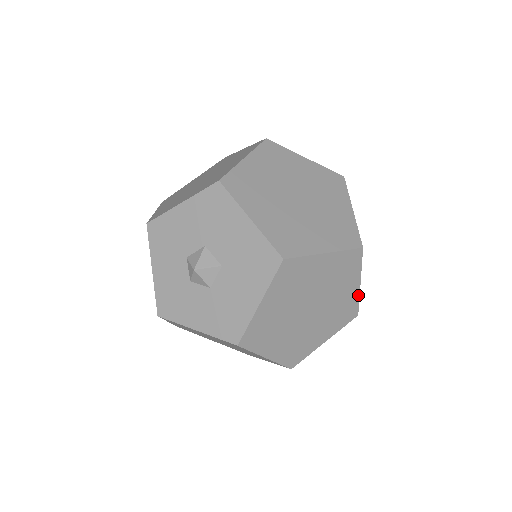
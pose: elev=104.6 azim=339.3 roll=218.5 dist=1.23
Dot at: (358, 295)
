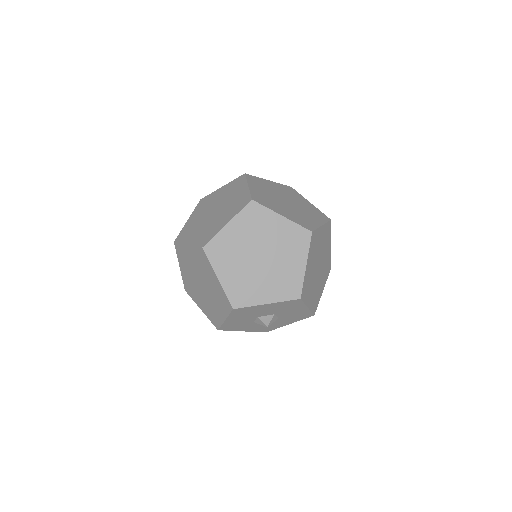
Dot at: (325, 225)
